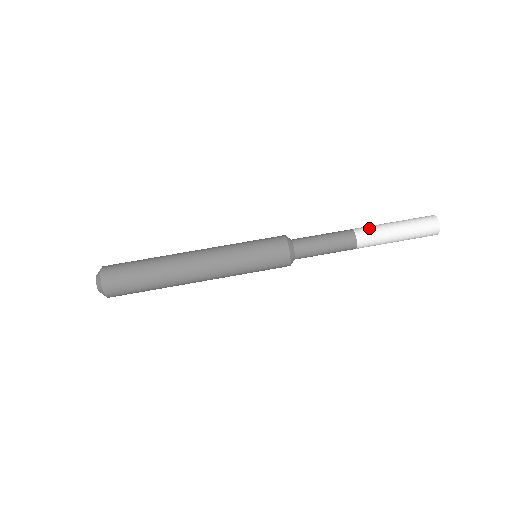
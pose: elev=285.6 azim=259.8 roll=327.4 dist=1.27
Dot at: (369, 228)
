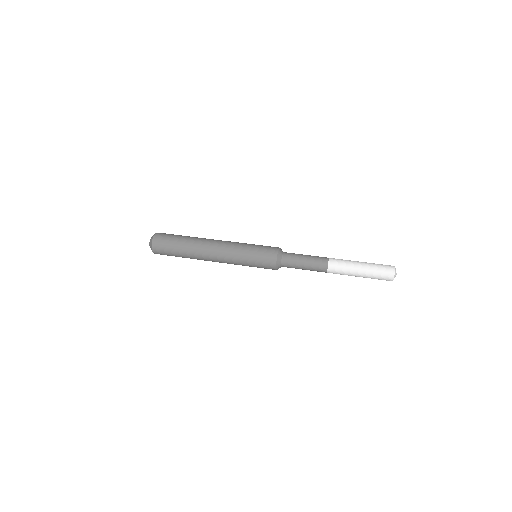
Dot at: (341, 259)
